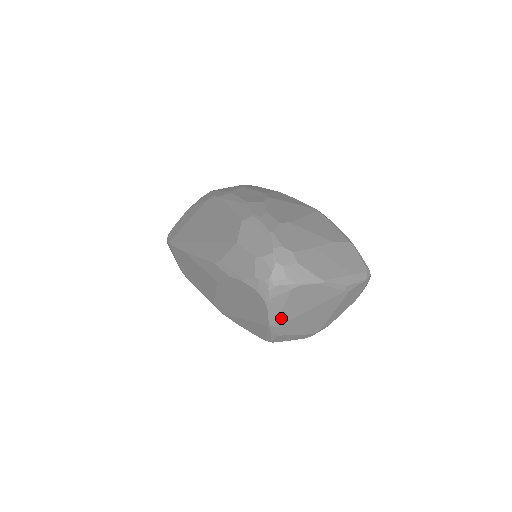
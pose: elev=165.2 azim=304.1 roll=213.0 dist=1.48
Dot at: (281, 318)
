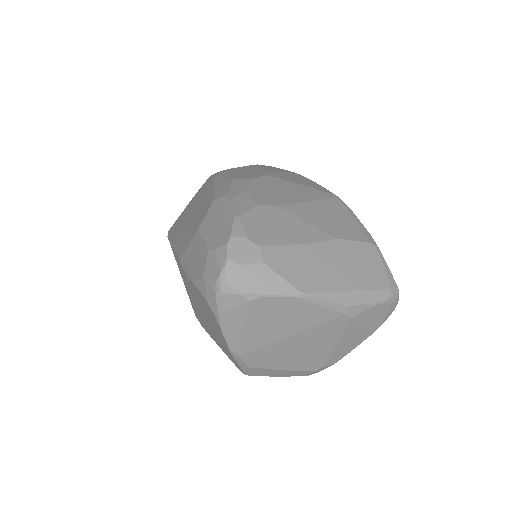
Dot at: (245, 343)
